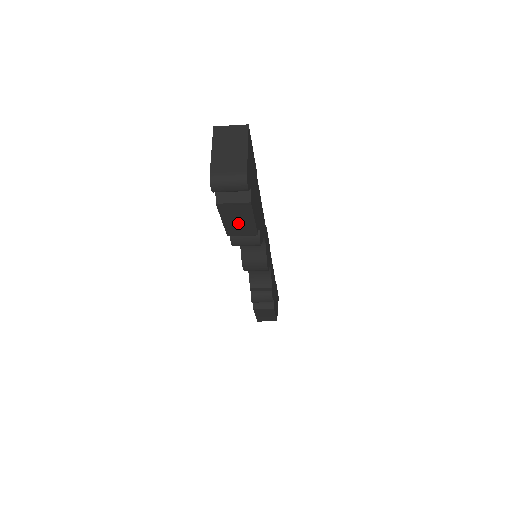
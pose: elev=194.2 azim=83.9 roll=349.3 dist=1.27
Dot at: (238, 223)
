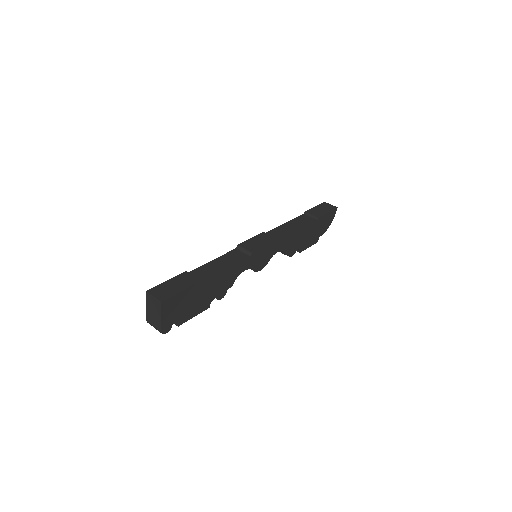
Dot at: occluded
